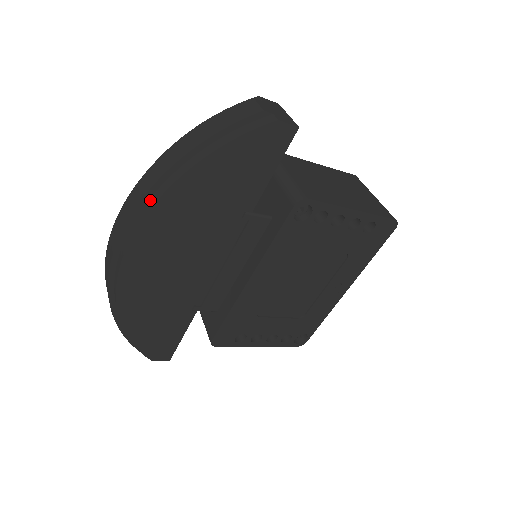
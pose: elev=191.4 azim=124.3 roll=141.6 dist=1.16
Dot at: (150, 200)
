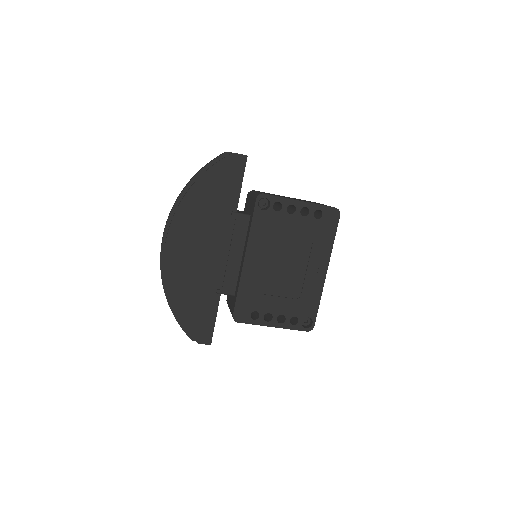
Dot at: (176, 209)
